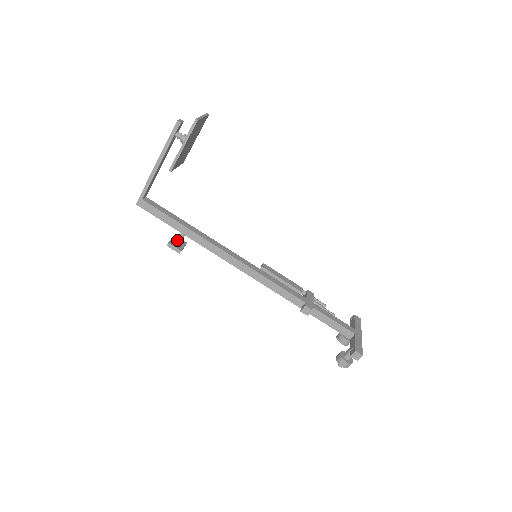
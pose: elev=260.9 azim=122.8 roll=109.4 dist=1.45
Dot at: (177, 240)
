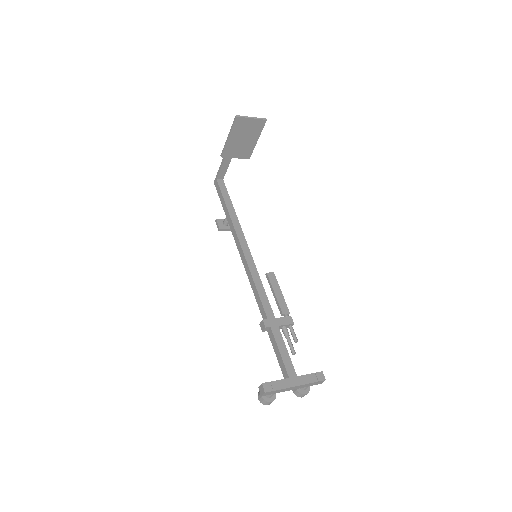
Dot at: (224, 220)
